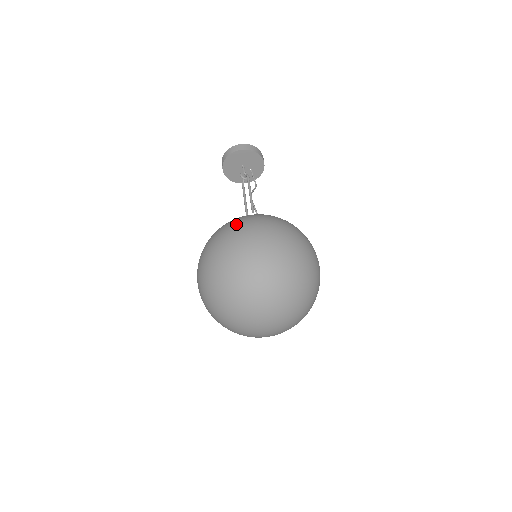
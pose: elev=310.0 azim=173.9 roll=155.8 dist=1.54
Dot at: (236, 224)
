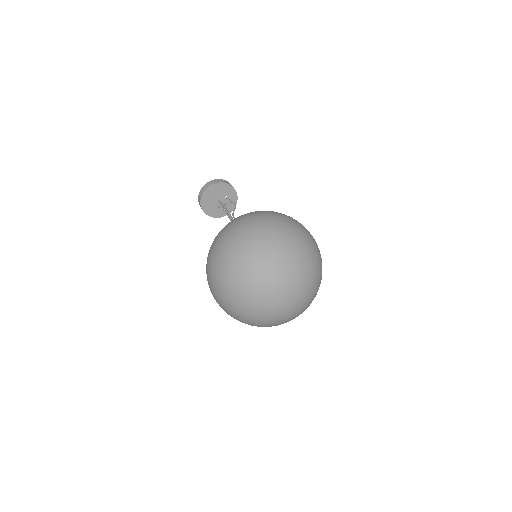
Dot at: (210, 247)
